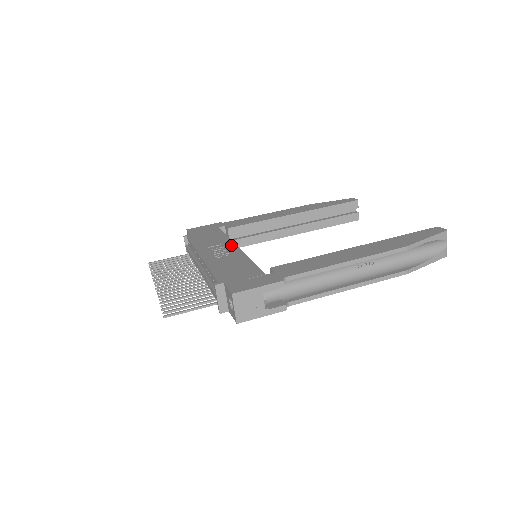
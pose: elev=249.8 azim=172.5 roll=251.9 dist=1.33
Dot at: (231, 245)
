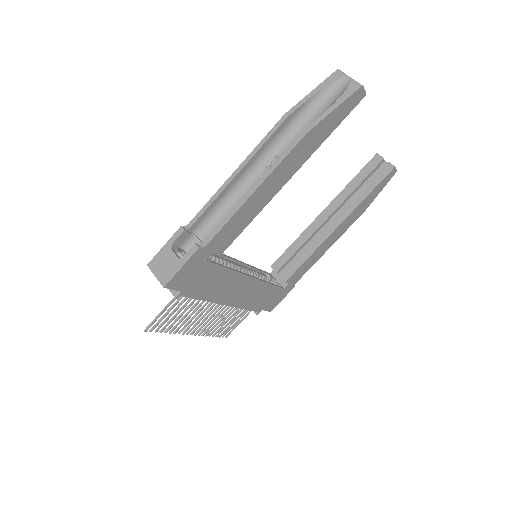
Dot at: occluded
